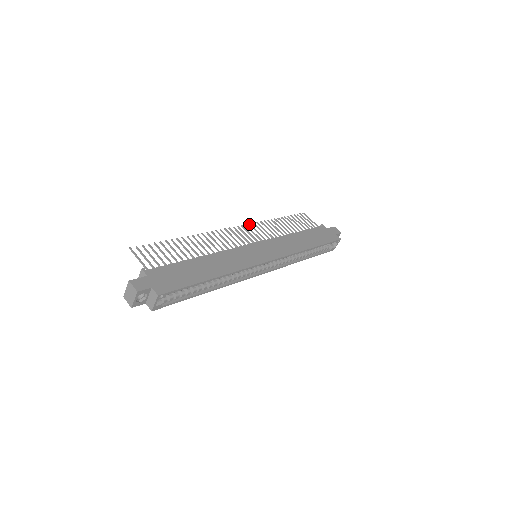
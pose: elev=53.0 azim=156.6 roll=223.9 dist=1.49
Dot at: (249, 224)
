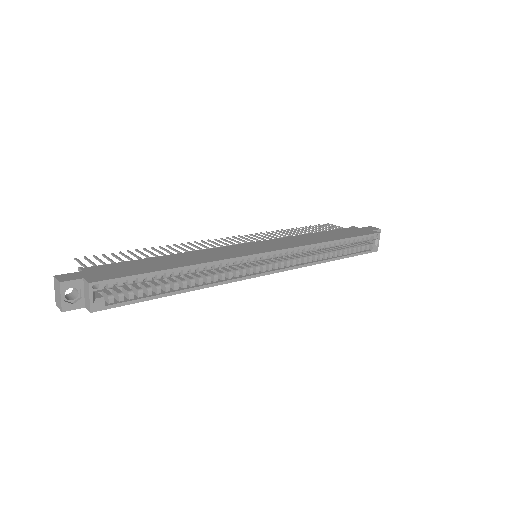
Dot at: (249, 234)
